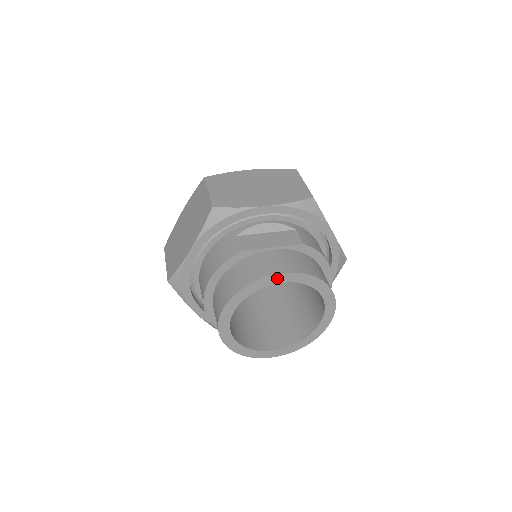
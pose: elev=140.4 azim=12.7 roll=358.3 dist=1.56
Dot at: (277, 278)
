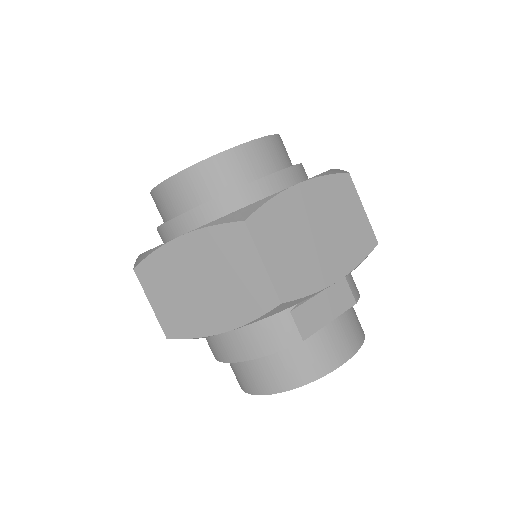
Dot at: (338, 364)
